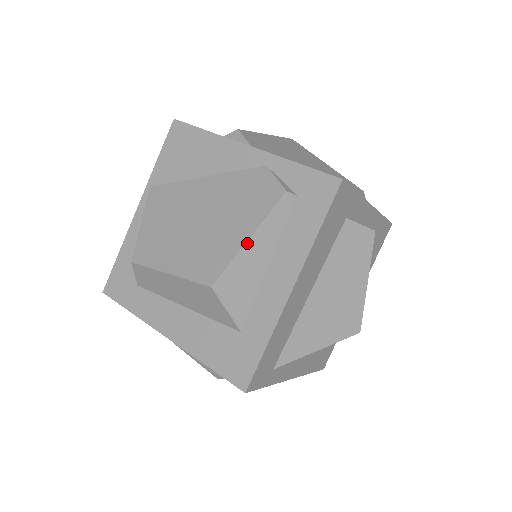
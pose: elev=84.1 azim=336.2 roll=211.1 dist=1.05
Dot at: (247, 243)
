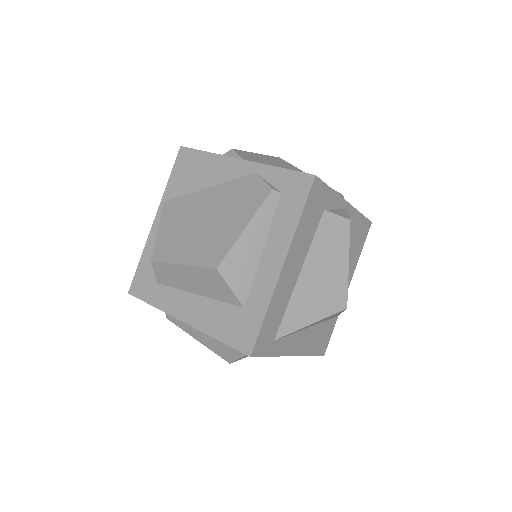
Dot at: (243, 232)
